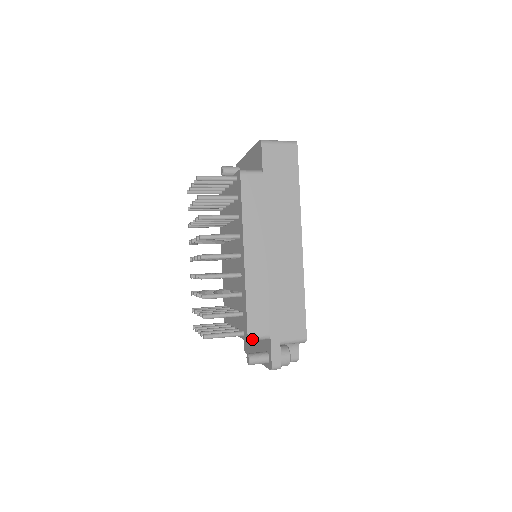
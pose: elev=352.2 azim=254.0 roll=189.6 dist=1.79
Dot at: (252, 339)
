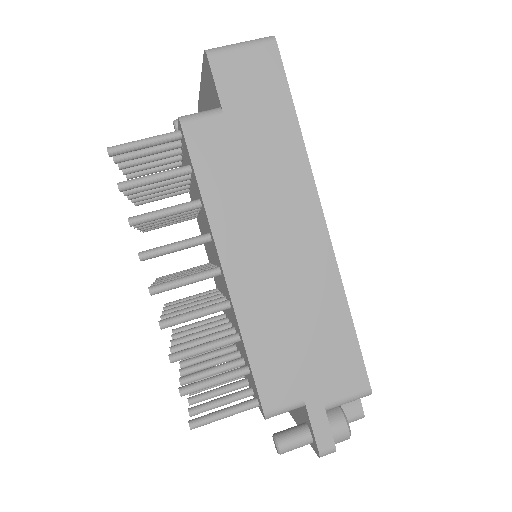
Dot at: (273, 415)
